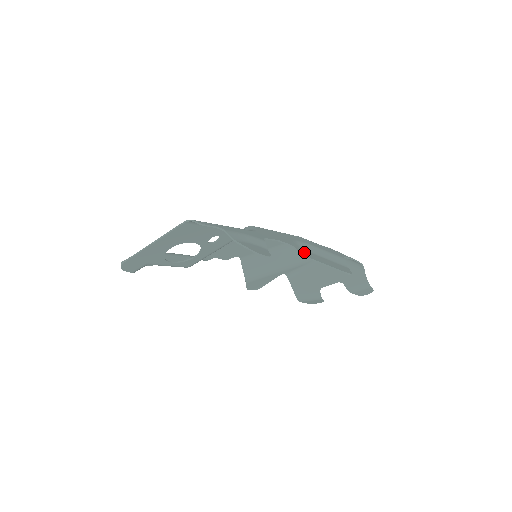
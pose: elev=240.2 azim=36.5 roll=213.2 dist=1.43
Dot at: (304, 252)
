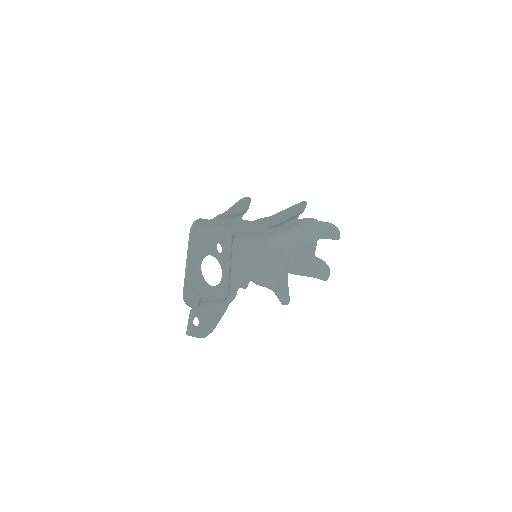
Dot at: (273, 220)
